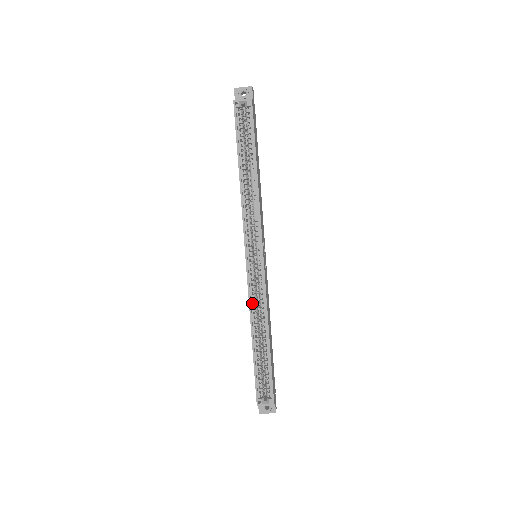
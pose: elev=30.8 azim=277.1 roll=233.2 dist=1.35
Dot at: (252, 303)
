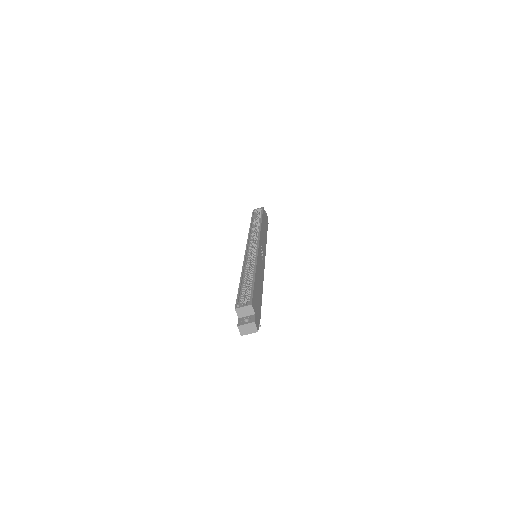
Dot at: (246, 263)
